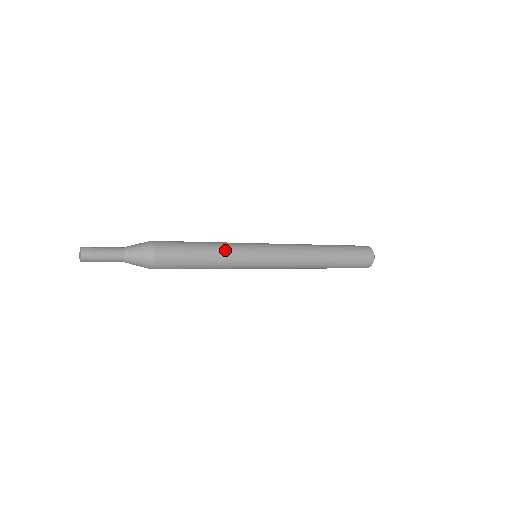
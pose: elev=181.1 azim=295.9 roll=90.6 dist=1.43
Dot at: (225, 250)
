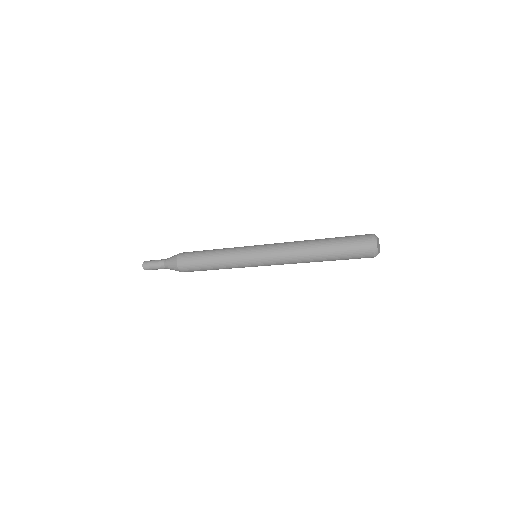
Dot at: (226, 249)
